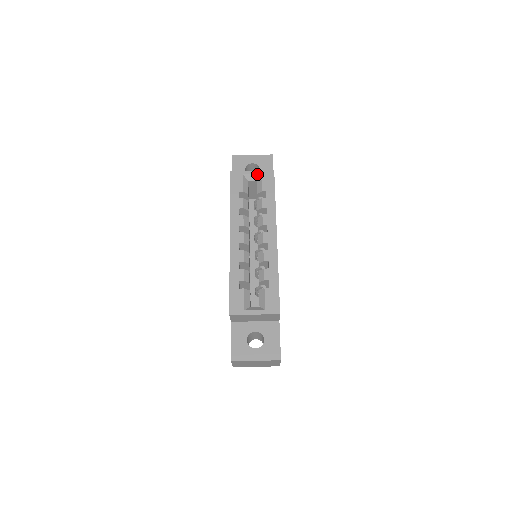
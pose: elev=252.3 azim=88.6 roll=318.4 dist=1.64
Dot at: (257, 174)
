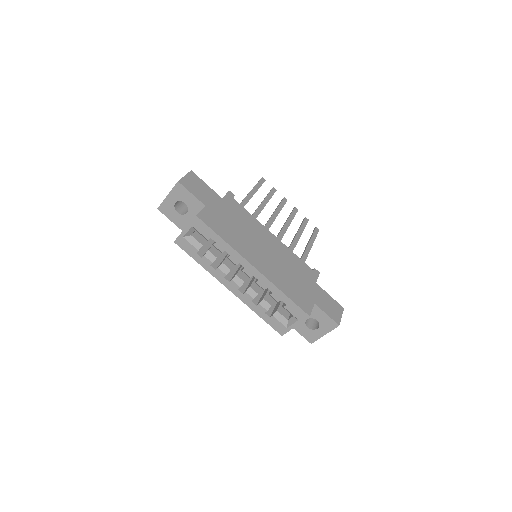
Dot at: (190, 229)
